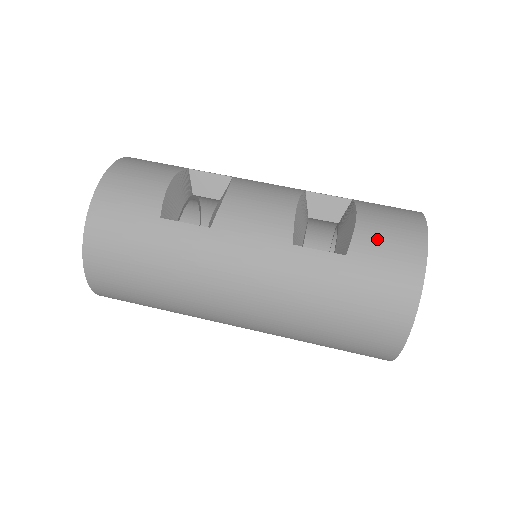
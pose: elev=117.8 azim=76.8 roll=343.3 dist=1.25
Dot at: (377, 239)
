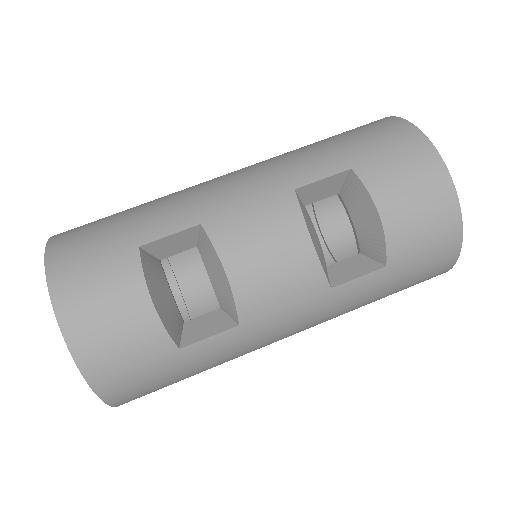
Dot at: (411, 232)
